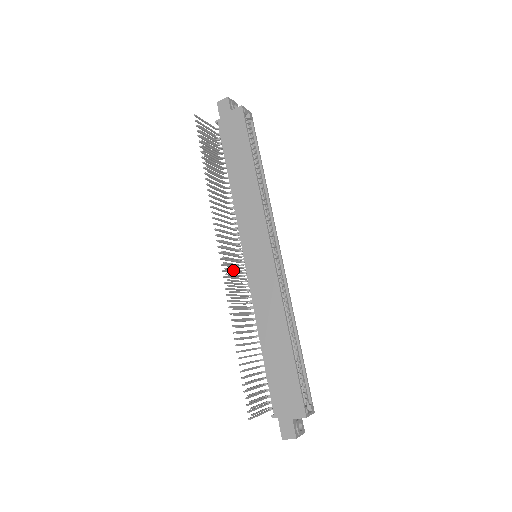
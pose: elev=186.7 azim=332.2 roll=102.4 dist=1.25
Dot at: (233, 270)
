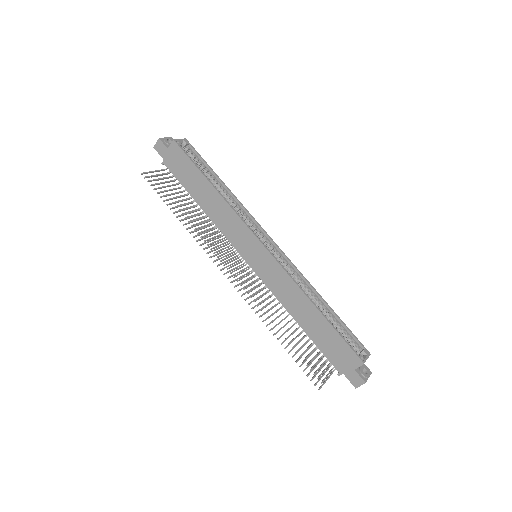
Dot at: occluded
